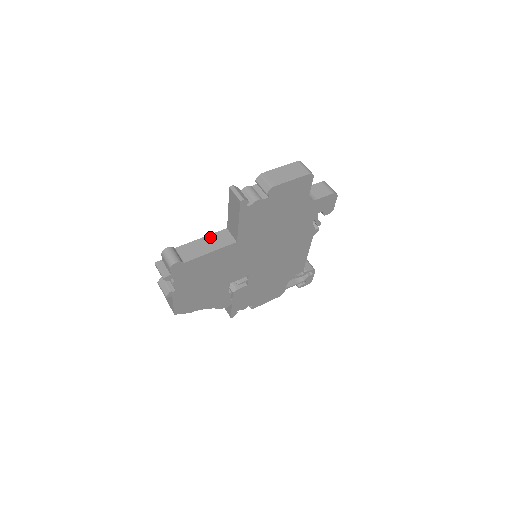
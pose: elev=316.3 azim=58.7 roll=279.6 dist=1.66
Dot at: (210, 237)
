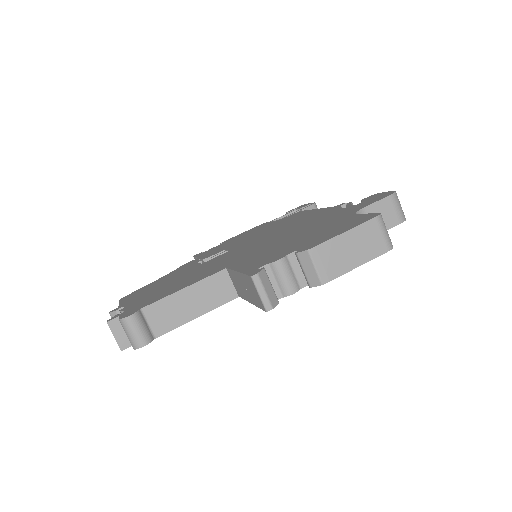
Dot at: (198, 287)
